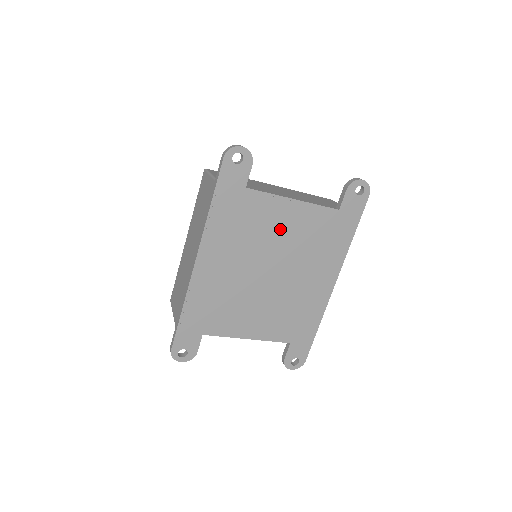
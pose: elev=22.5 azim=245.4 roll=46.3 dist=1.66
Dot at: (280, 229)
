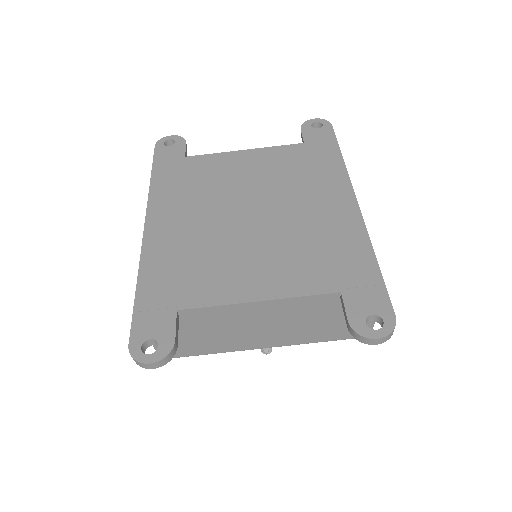
Dot at: (241, 174)
